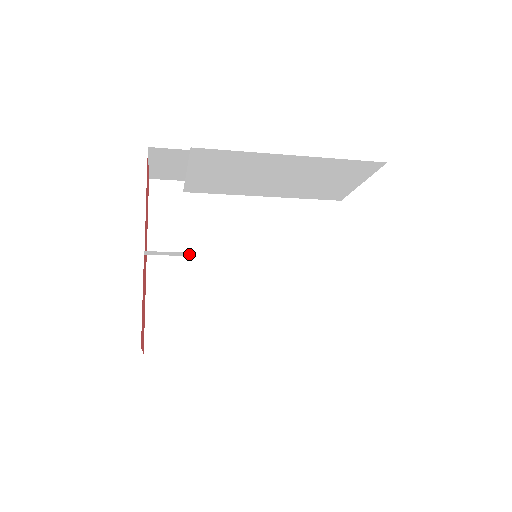
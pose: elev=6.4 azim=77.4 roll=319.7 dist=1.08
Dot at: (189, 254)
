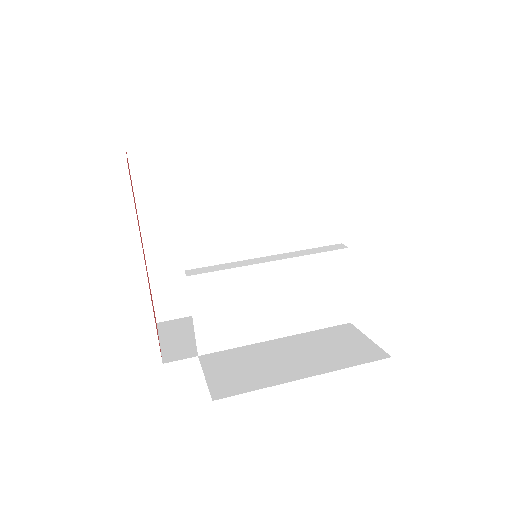
Dot at: (192, 277)
